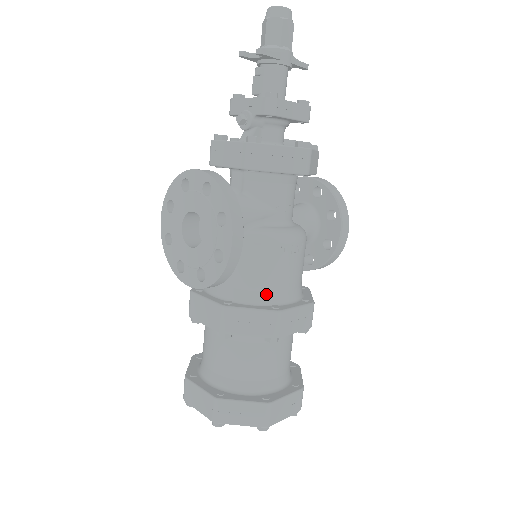
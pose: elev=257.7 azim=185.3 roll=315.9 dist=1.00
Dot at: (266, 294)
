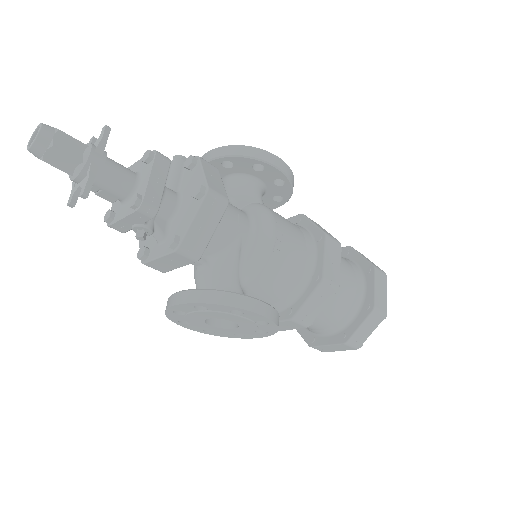
Dot at: (301, 279)
